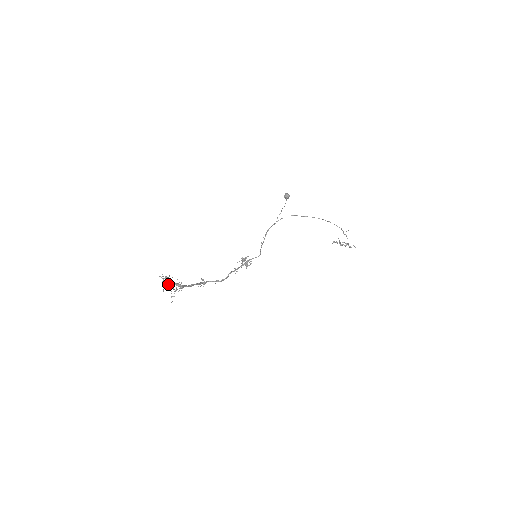
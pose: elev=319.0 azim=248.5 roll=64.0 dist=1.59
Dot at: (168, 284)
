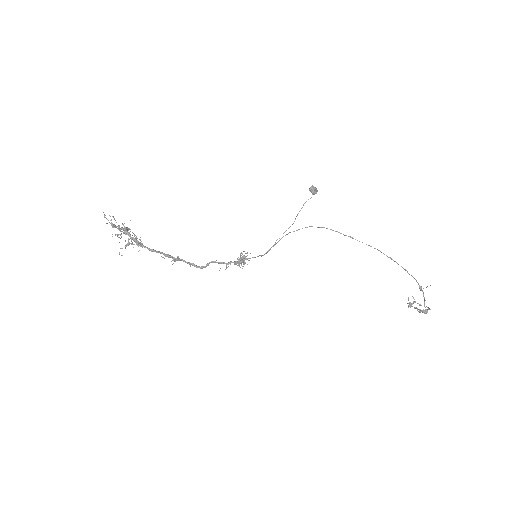
Dot at: (119, 230)
